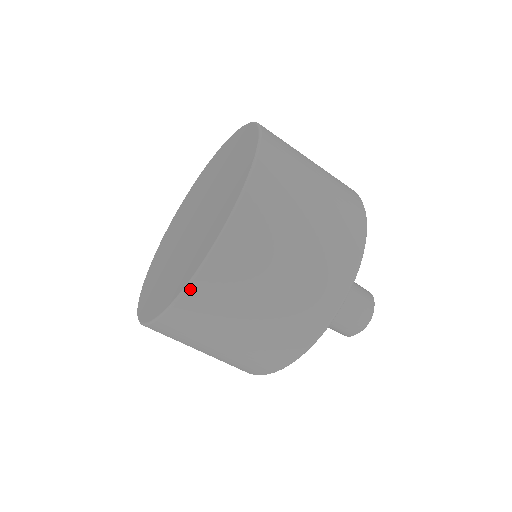
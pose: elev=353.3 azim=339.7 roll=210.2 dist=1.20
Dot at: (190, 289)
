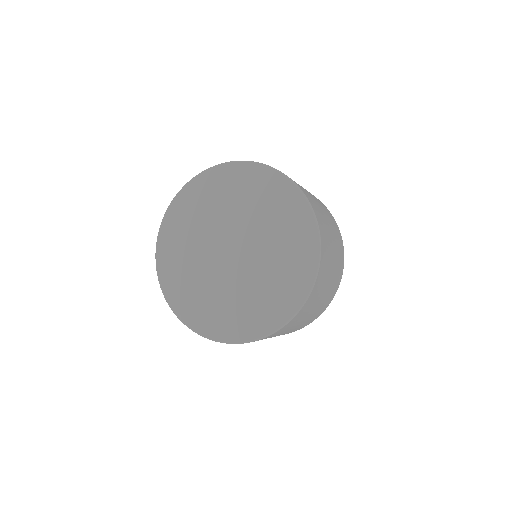
Dot at: (303, 306)
